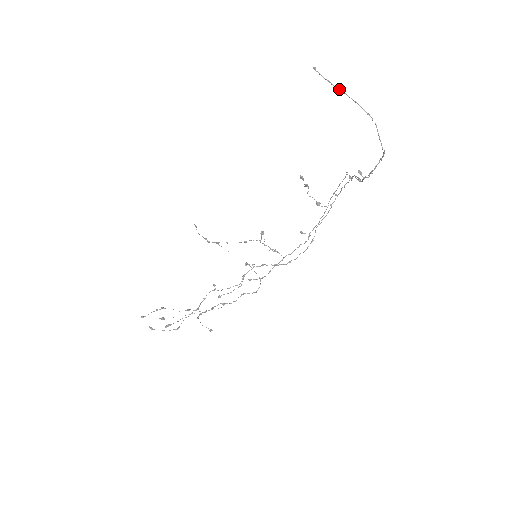
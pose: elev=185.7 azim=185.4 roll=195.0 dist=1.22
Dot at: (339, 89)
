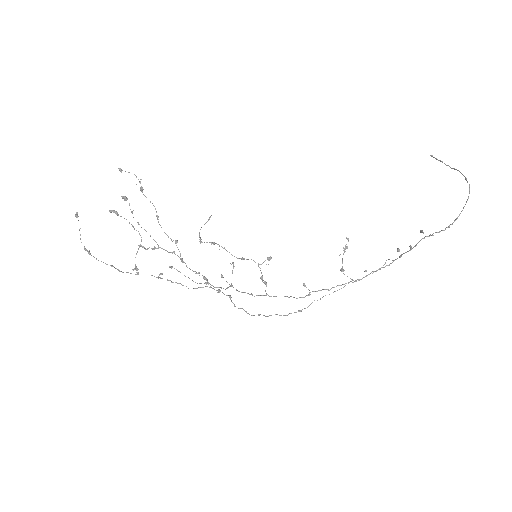
Dot at: (447, 165)
